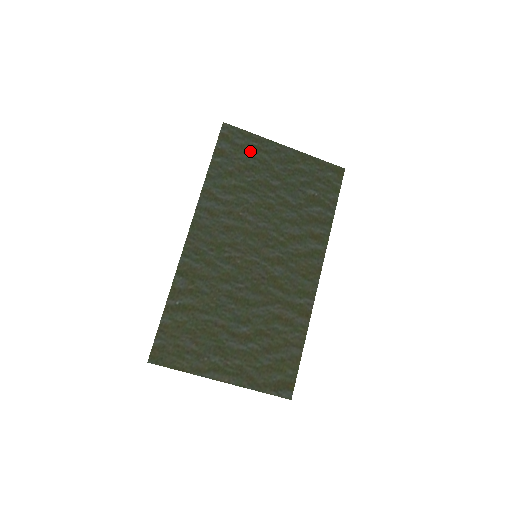
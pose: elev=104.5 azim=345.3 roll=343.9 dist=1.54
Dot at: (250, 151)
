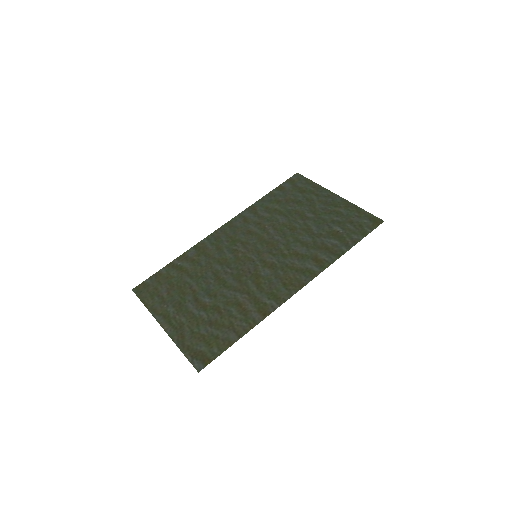
Dot at: (304, 192)
